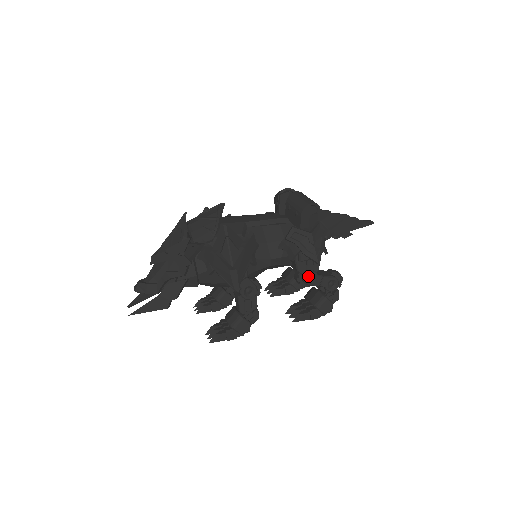
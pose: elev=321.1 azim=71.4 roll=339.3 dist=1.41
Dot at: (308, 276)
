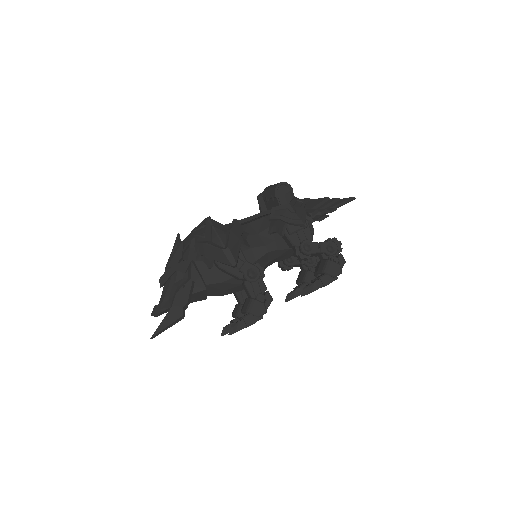
Dot at: (304, 246)
